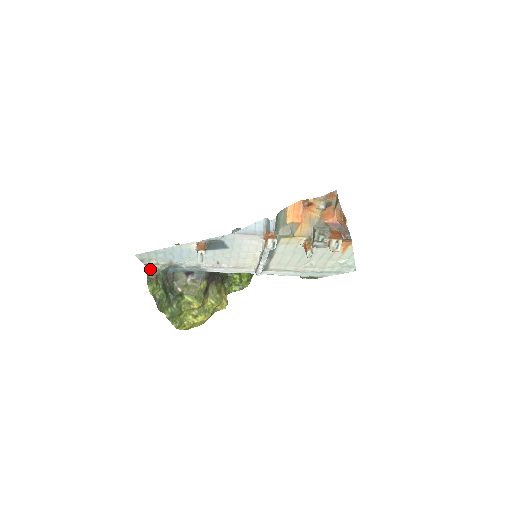
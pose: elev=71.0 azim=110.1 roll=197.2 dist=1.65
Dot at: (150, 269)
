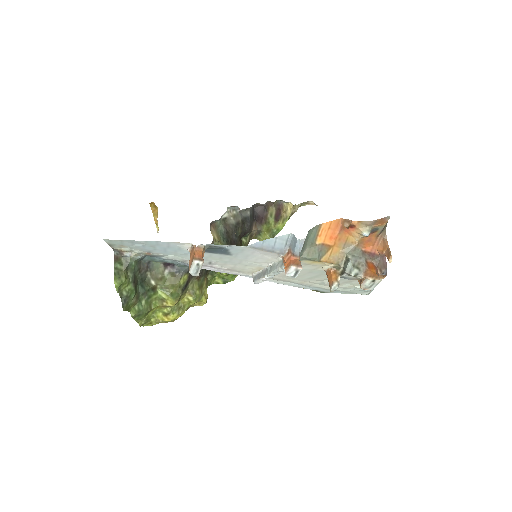
Dot at: (120, 256)
